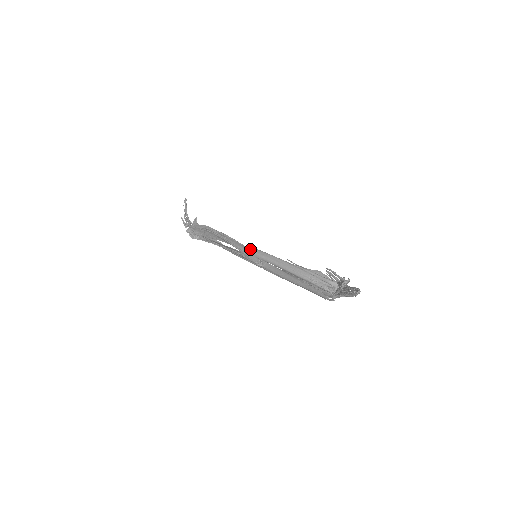
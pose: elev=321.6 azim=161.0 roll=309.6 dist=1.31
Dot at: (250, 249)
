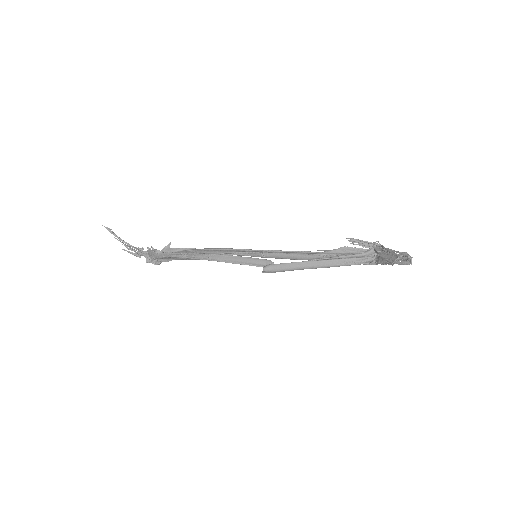
Dot at: (264, 270)
